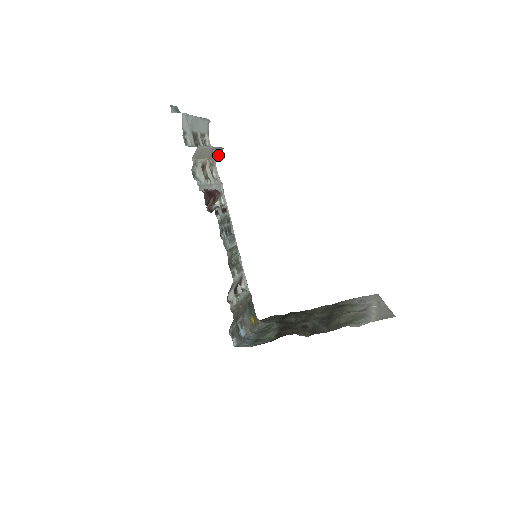
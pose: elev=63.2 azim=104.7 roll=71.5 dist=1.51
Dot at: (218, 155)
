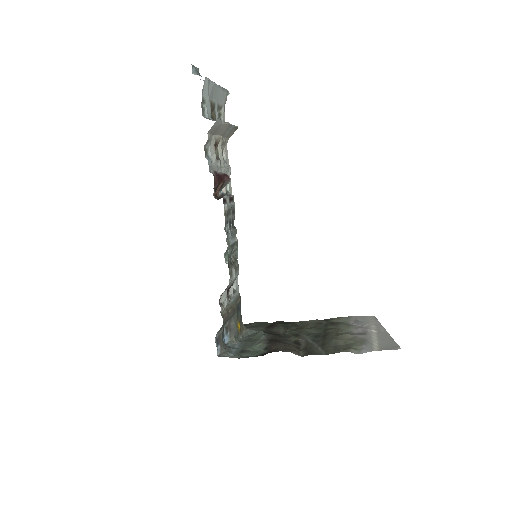
Dot at: (231, 134)
